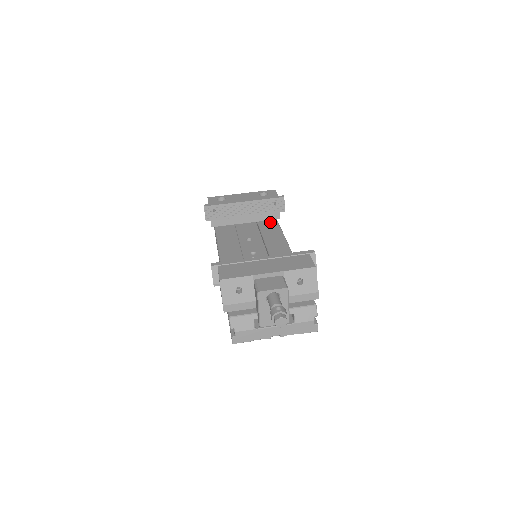
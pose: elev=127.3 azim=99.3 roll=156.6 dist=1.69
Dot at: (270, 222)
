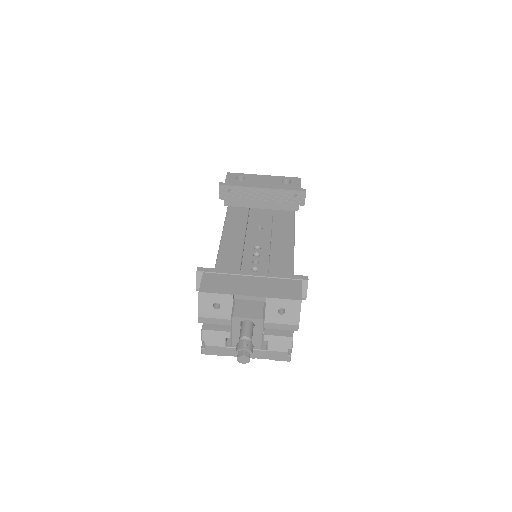
Dot at: (286, 213)
